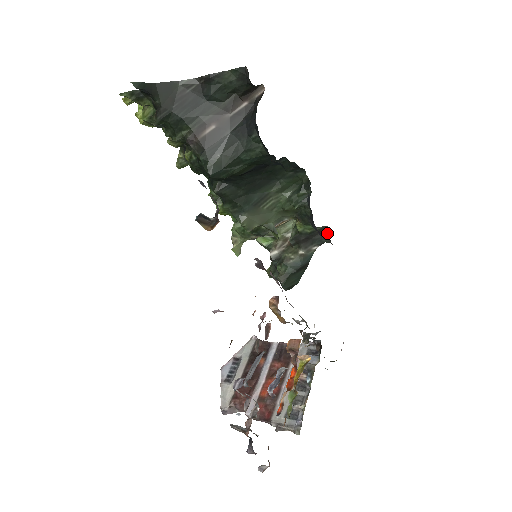
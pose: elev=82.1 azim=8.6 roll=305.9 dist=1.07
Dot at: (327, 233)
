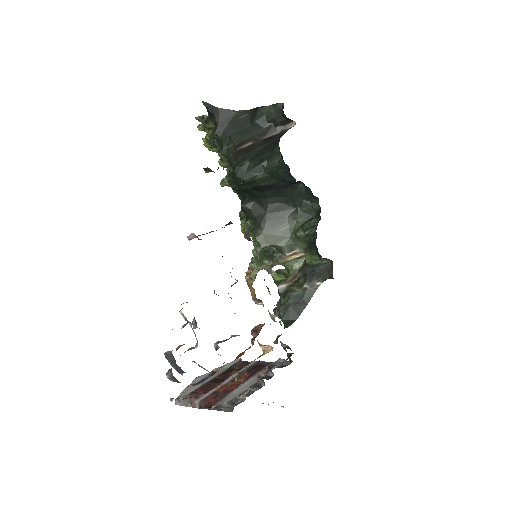
Dot at: (331, 268)
